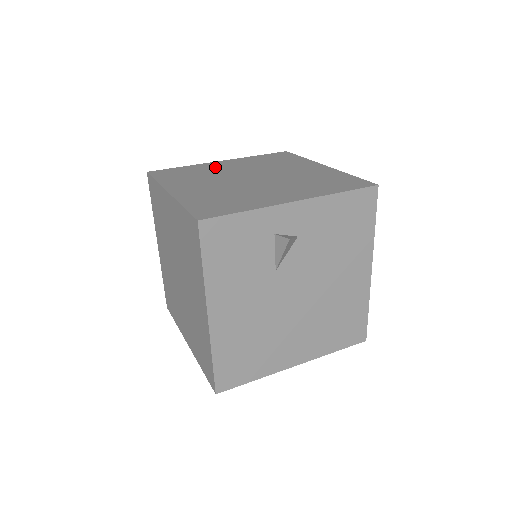
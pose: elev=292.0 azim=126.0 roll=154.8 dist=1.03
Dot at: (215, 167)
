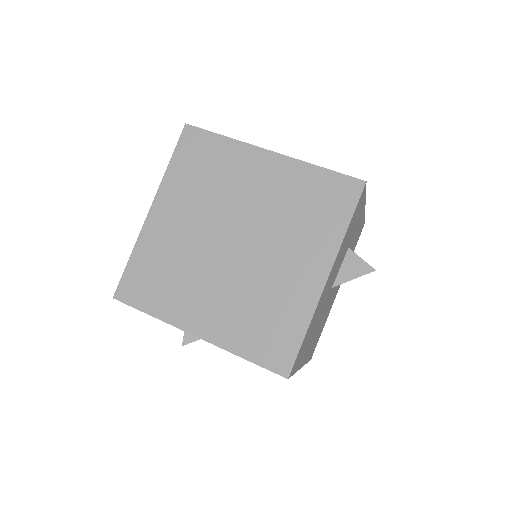
Dot at: (242, 171)
